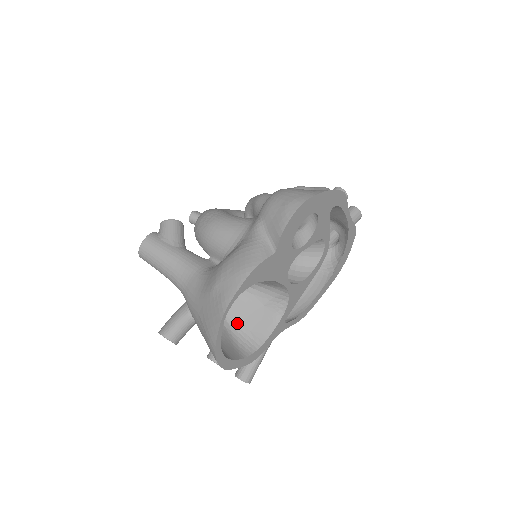
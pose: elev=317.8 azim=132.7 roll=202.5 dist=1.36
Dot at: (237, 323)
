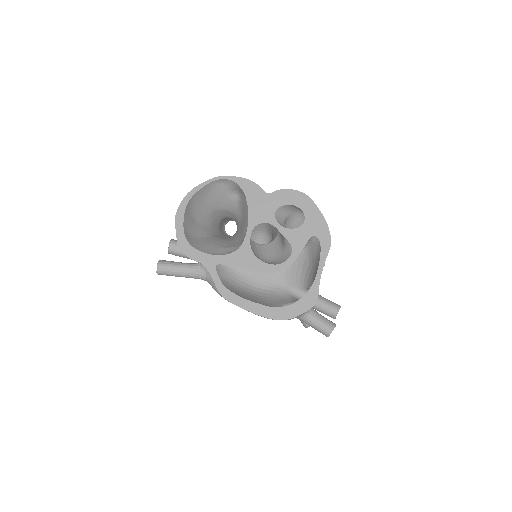
Dot at: (205, 240)
